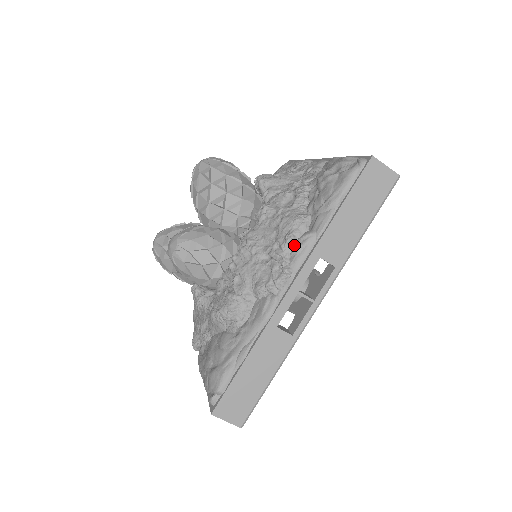
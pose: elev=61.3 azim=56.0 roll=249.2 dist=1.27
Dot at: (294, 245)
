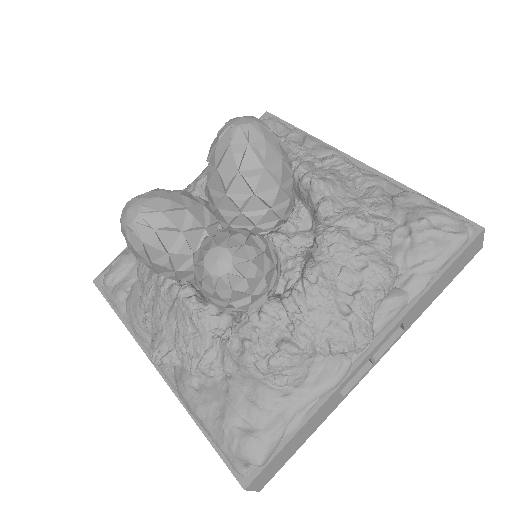
Dot at: (382, 303)
